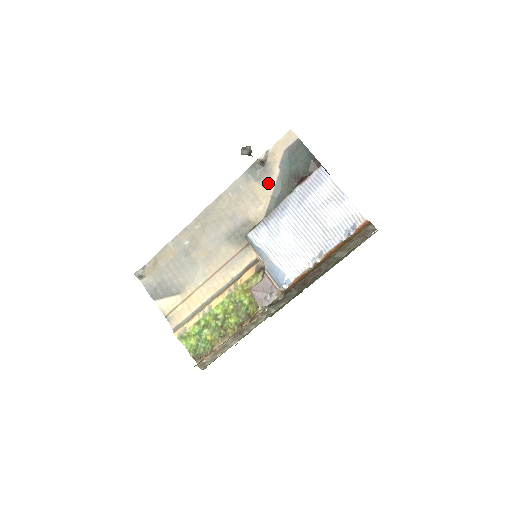
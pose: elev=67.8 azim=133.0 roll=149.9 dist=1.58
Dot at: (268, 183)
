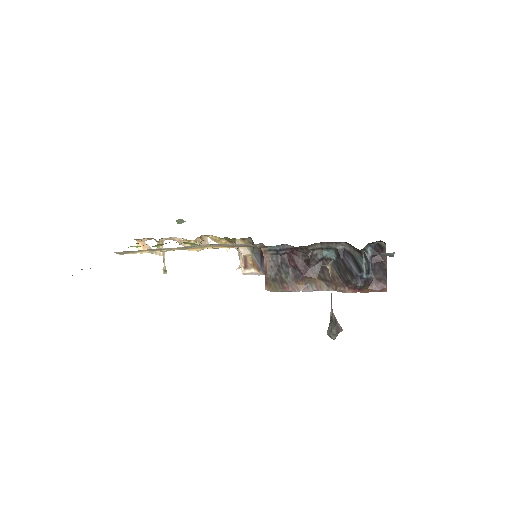
Dot at: occluded
